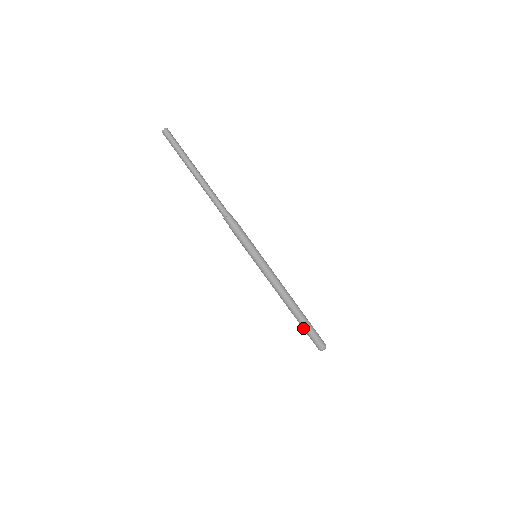
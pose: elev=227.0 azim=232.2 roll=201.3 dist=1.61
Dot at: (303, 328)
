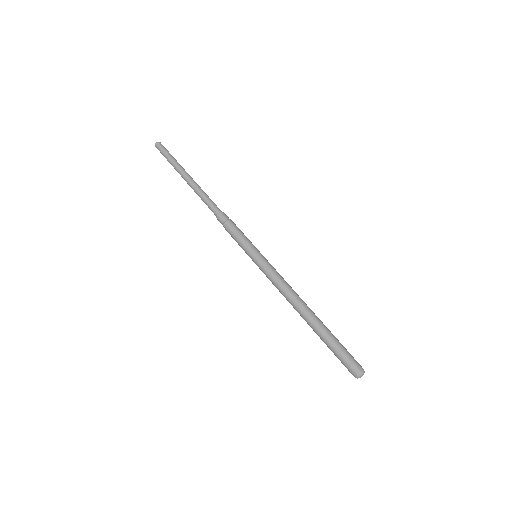
Dot at: occluded
